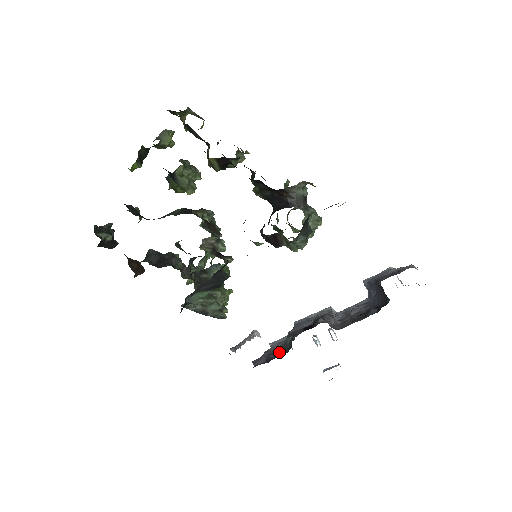
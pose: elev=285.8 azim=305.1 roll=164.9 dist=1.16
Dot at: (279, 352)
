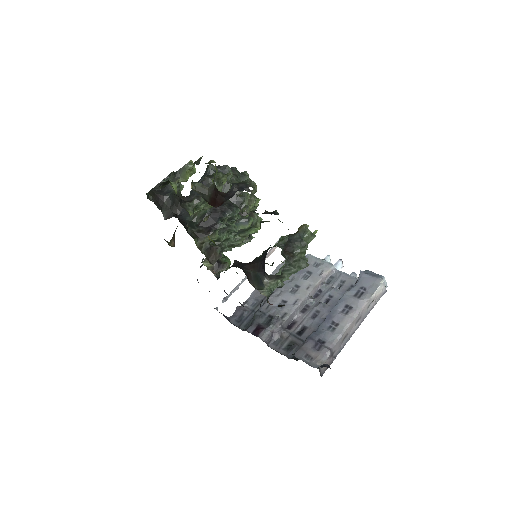
Dot at: (250, 314)
